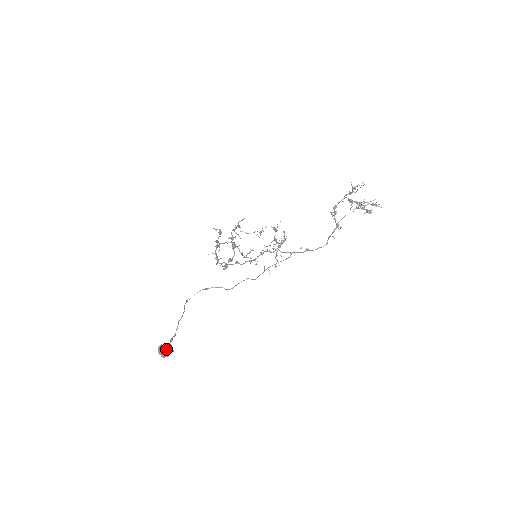
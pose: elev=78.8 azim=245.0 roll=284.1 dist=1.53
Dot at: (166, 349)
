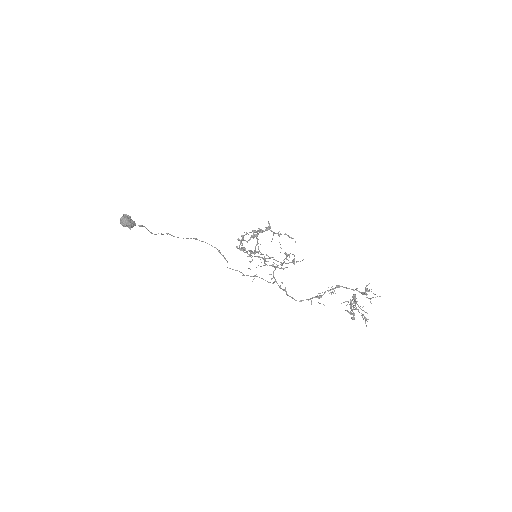
Dot at: (126, 219)
